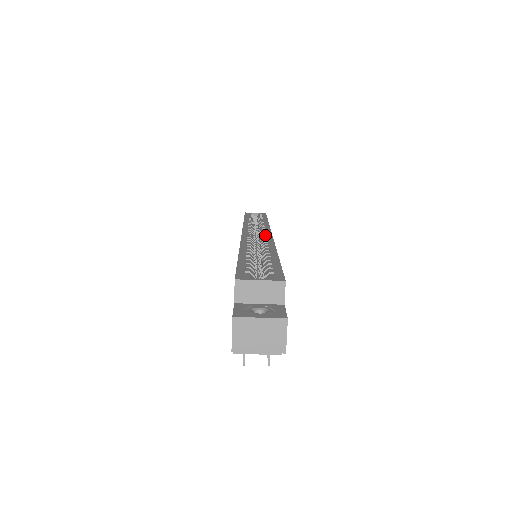
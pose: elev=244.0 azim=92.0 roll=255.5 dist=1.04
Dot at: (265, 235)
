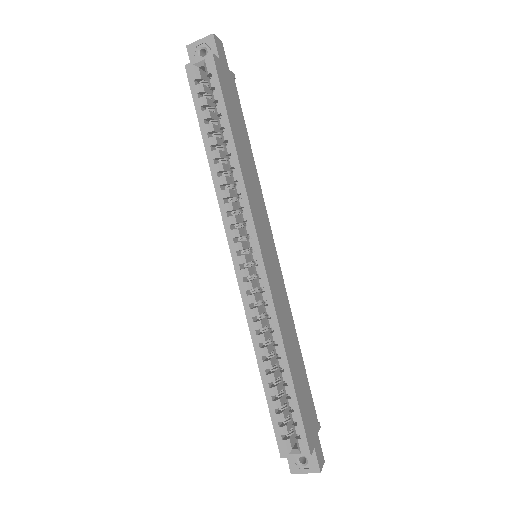
Dot at: (259, 274)
